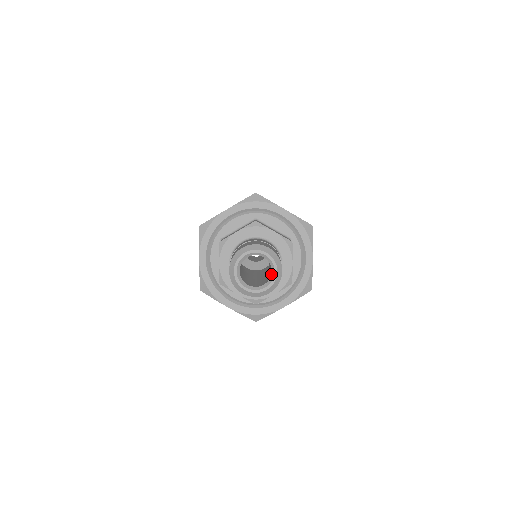
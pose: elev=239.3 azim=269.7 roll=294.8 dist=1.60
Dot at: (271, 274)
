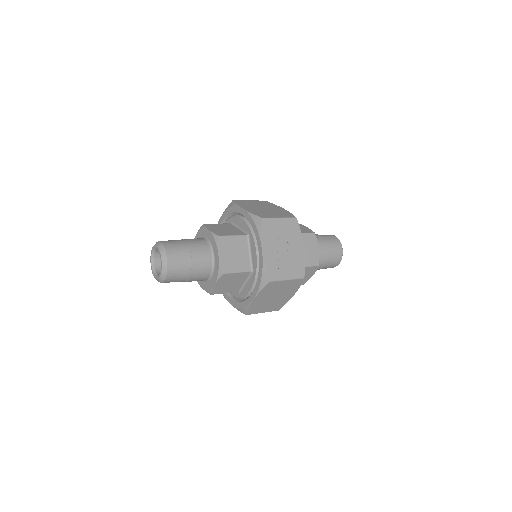
Dot at: (162, 263)
